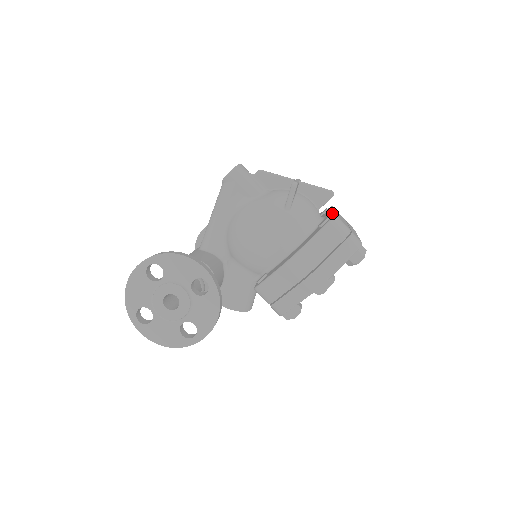
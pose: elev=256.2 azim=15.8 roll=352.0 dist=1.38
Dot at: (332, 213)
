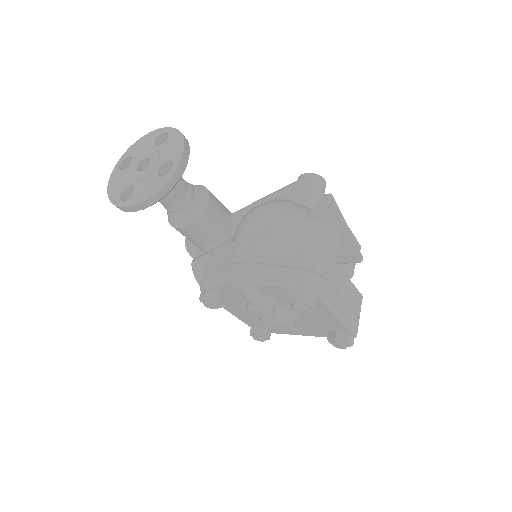
Dot at: (333, 259)
